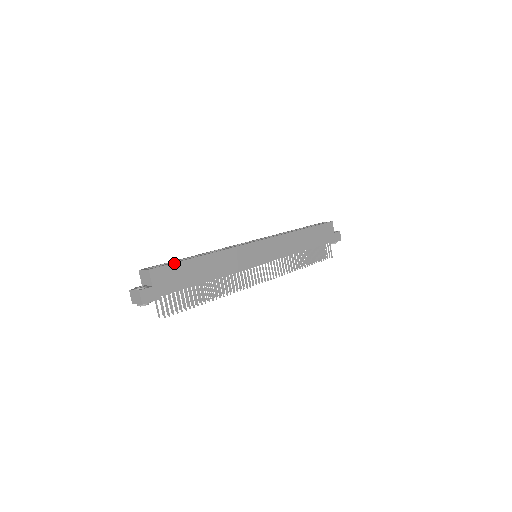
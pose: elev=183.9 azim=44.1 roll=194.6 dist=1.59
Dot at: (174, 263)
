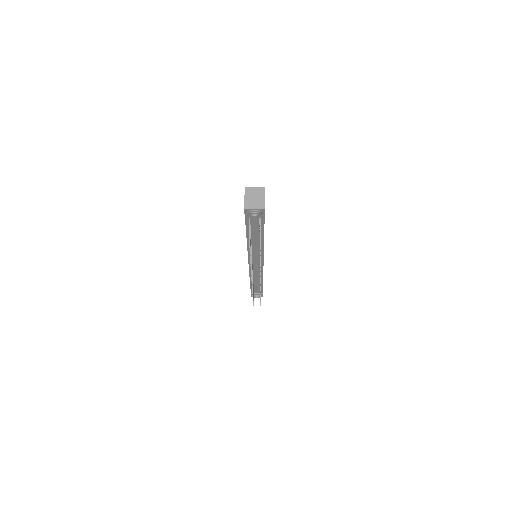
Dot at: occluded
